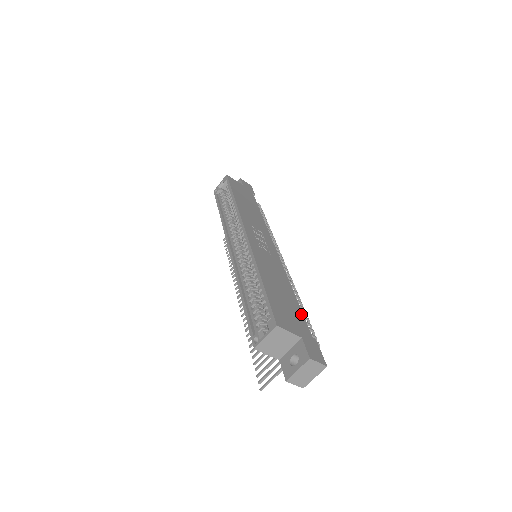
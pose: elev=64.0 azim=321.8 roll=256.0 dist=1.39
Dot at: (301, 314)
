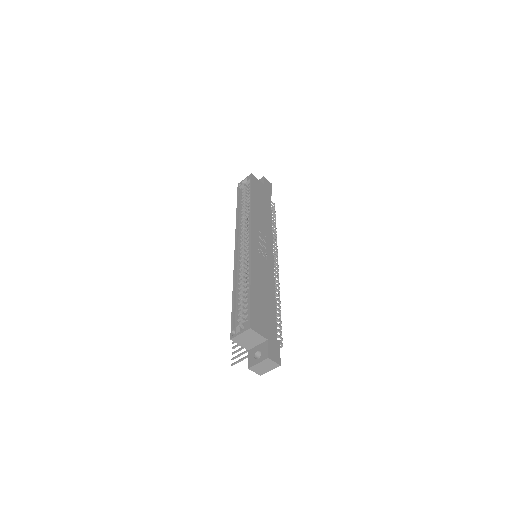
Dot at: (275, 318)
